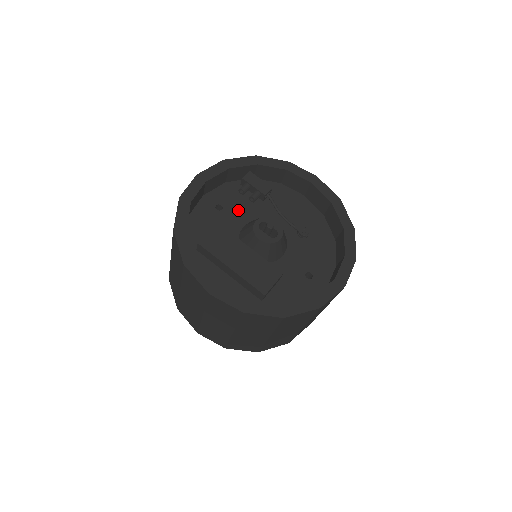
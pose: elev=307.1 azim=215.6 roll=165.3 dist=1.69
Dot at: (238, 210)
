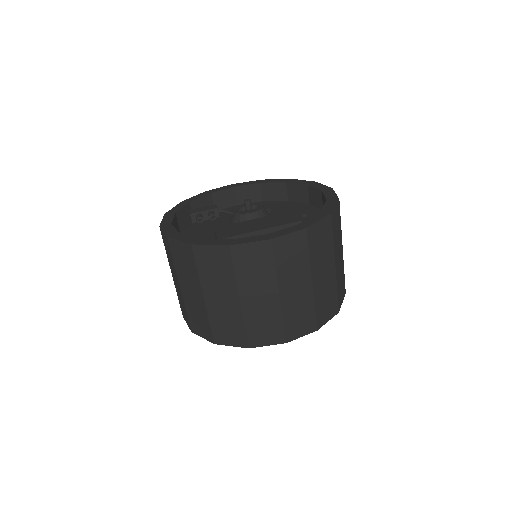
Dot at: (211, 232)
